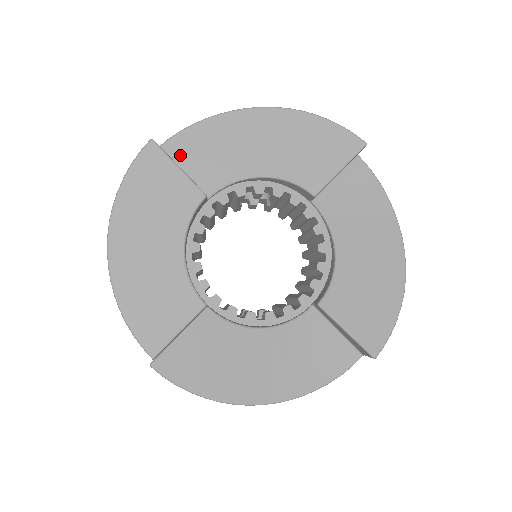
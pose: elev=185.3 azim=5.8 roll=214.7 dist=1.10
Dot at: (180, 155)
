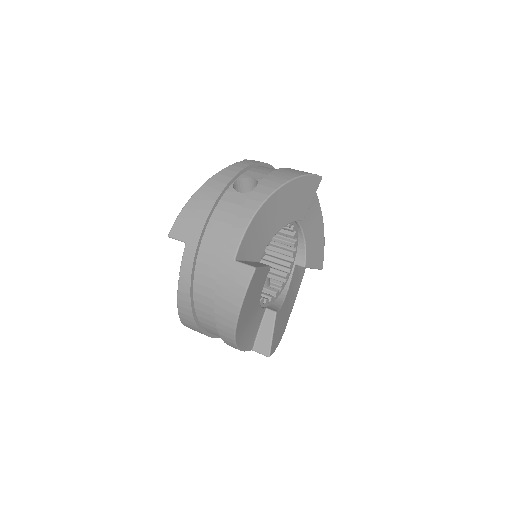
Dot at: (245, 252)
